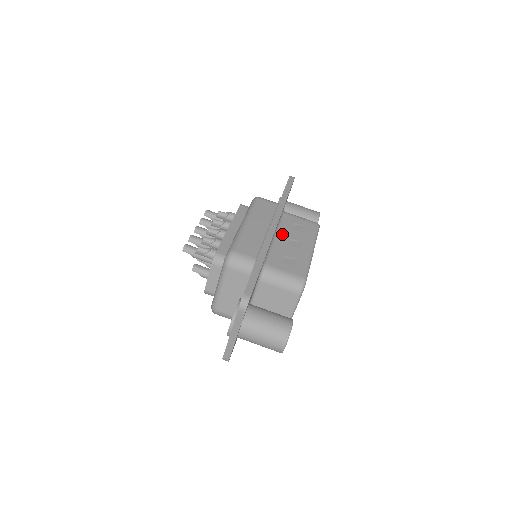
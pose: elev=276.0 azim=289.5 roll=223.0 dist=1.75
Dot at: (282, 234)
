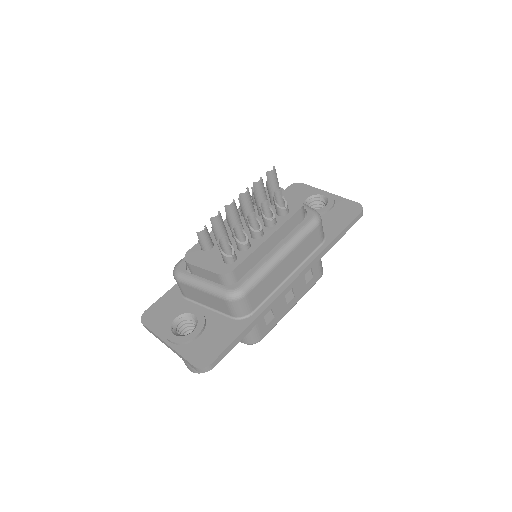
Dot at: occluded
